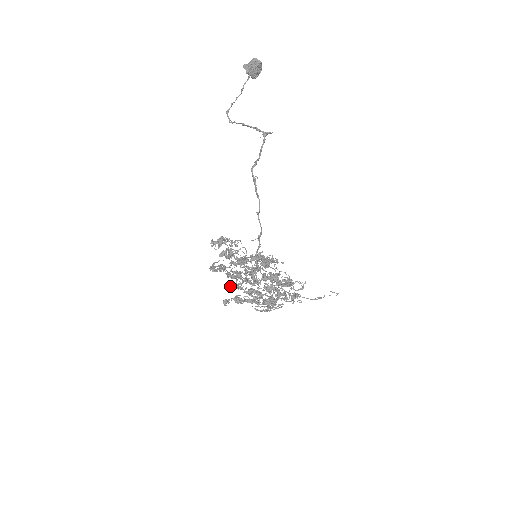
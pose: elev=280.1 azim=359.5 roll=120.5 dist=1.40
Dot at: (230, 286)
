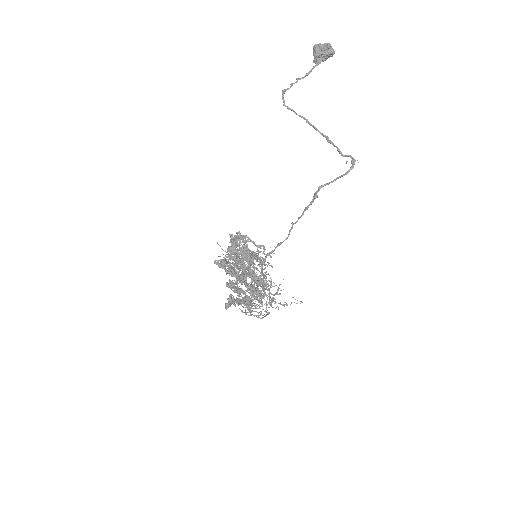
Dot at: (231, 286)
